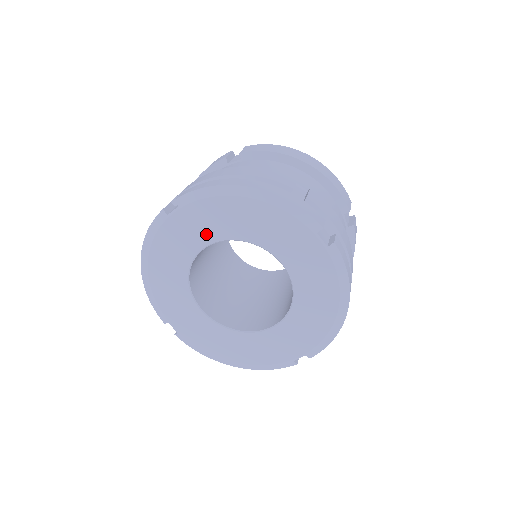
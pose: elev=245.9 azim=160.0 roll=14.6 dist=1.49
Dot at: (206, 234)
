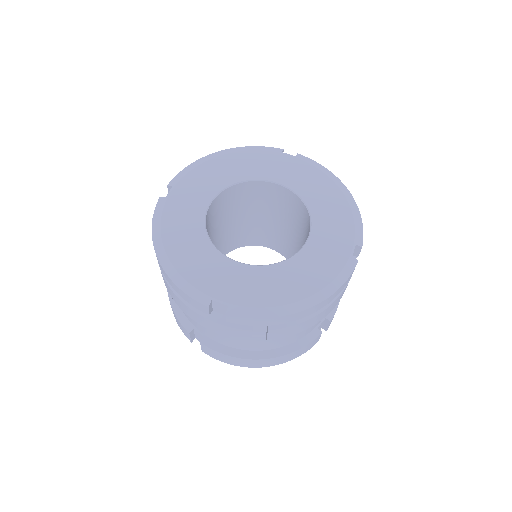
Dot at: (205, 193)
